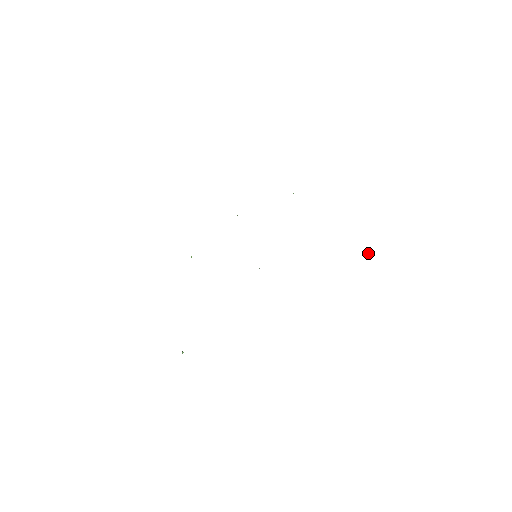
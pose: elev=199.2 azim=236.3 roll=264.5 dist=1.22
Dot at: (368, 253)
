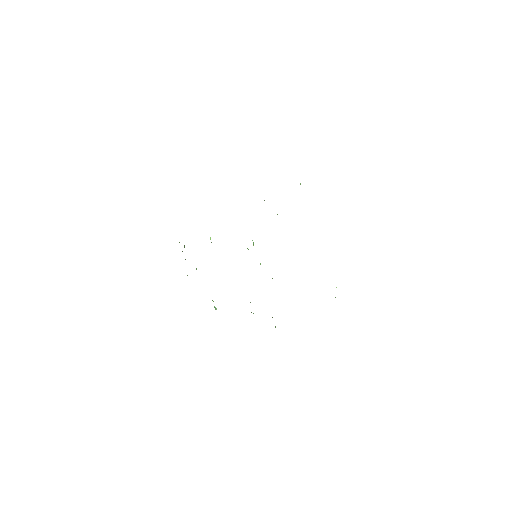
Dot at: occluded
